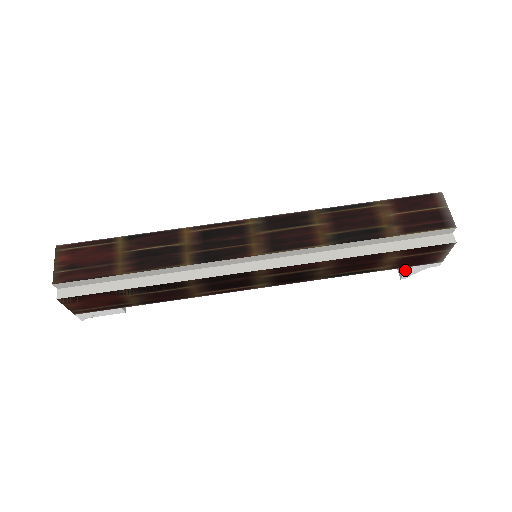
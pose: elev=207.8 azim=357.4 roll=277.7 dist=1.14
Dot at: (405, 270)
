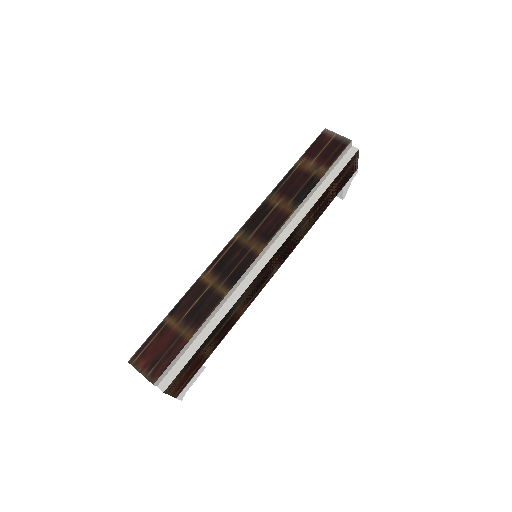
Dot at: (342, 191)
